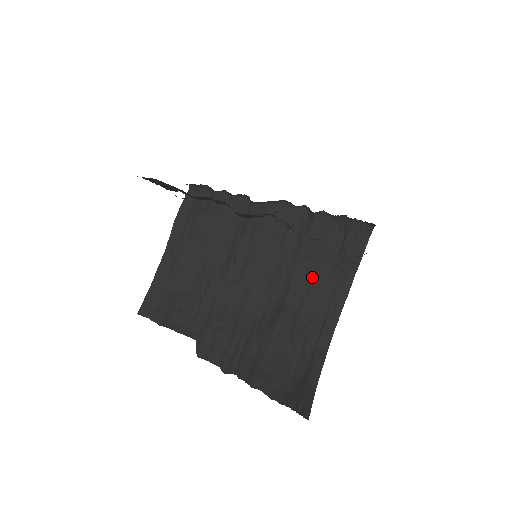
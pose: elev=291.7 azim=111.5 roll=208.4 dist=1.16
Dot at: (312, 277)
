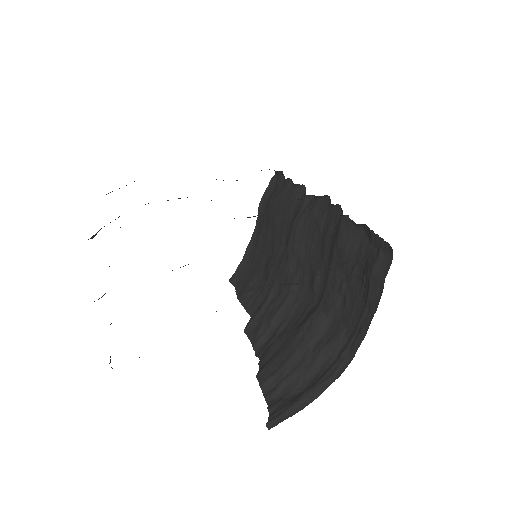
Dot at: (343, 288)
